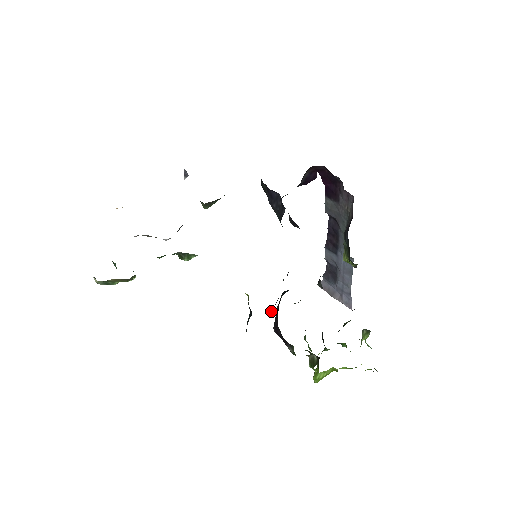
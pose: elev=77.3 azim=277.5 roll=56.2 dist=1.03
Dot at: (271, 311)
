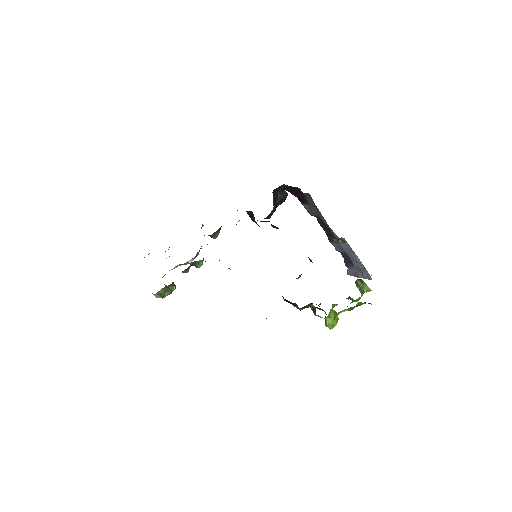
Dot at: occluded
